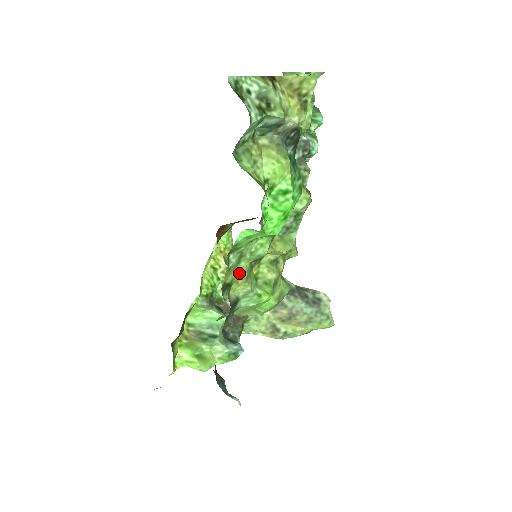
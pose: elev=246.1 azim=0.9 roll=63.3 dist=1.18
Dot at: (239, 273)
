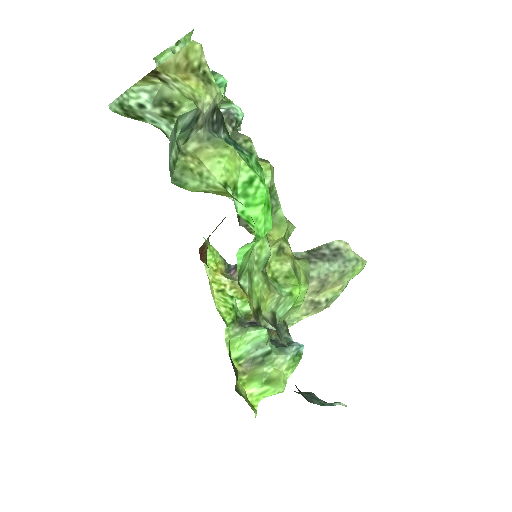
Dot at: (259, 290)
